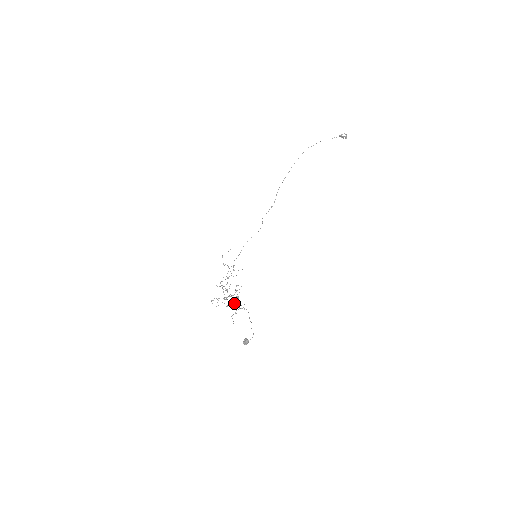
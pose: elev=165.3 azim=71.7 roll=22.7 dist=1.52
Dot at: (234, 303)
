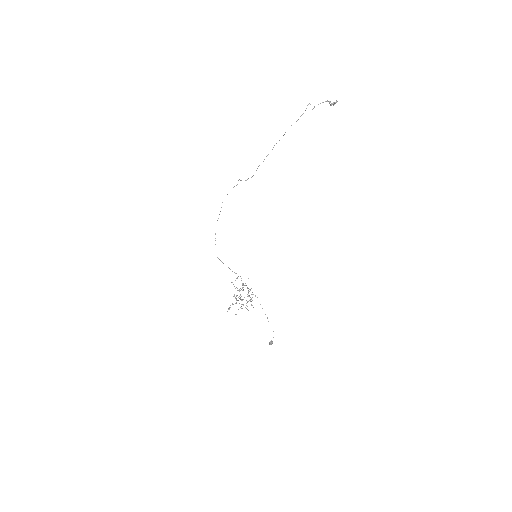
Dot at: occluded
